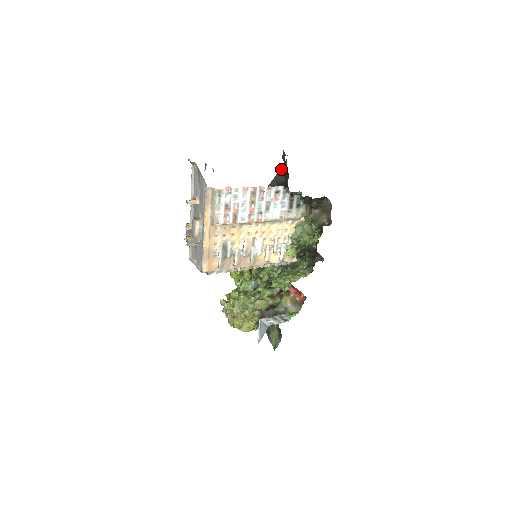
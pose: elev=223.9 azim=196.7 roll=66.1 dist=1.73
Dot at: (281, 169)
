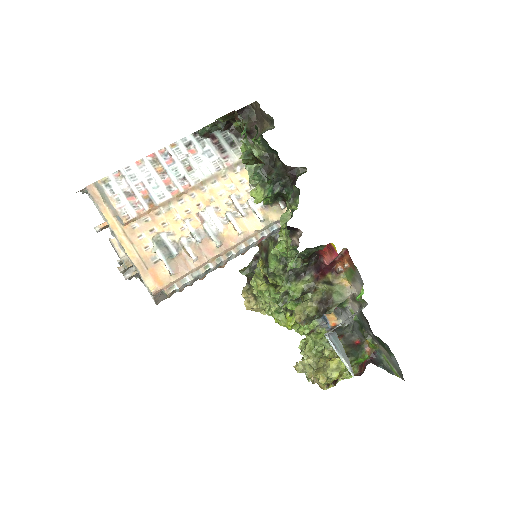
Dot at: occluded
